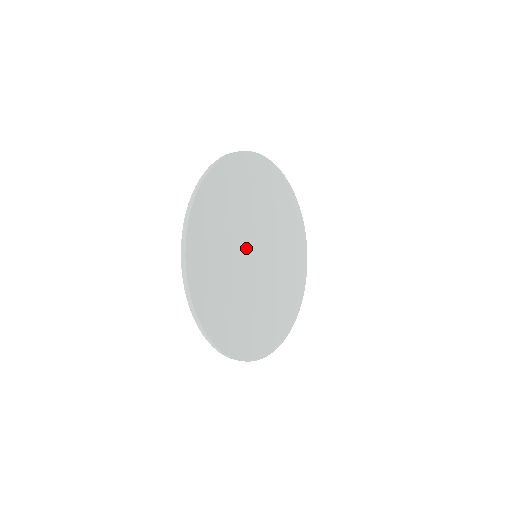
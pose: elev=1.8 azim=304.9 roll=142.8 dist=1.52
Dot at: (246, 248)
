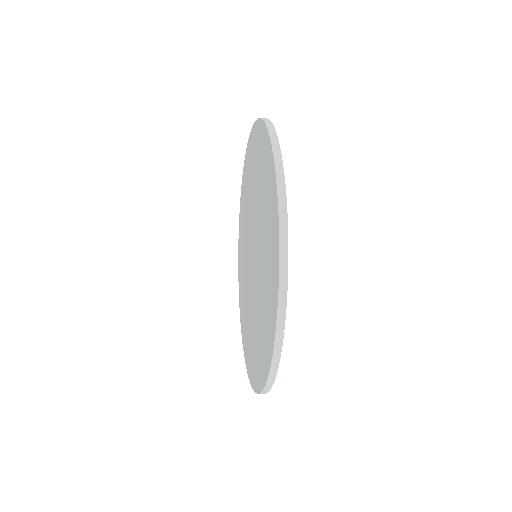
Dot at: occluded
